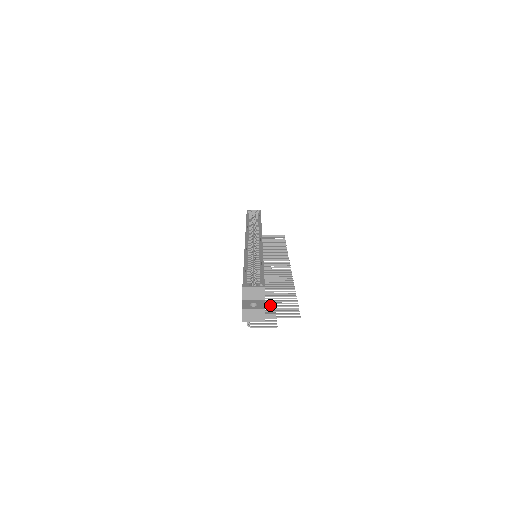
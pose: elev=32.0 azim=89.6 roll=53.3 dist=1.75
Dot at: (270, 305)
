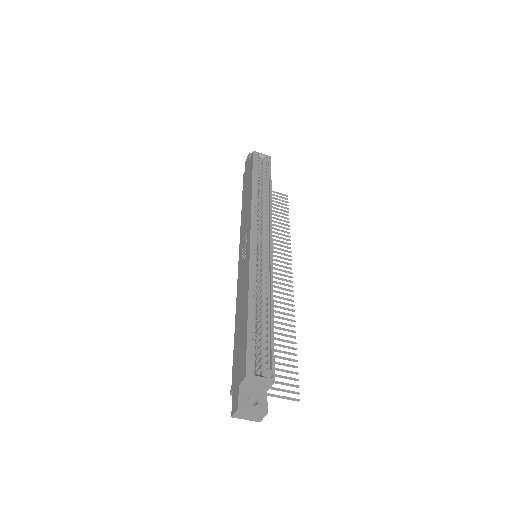
Dot at: occluded
